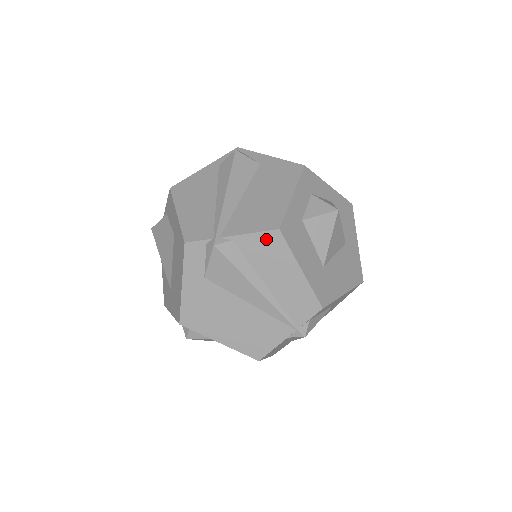
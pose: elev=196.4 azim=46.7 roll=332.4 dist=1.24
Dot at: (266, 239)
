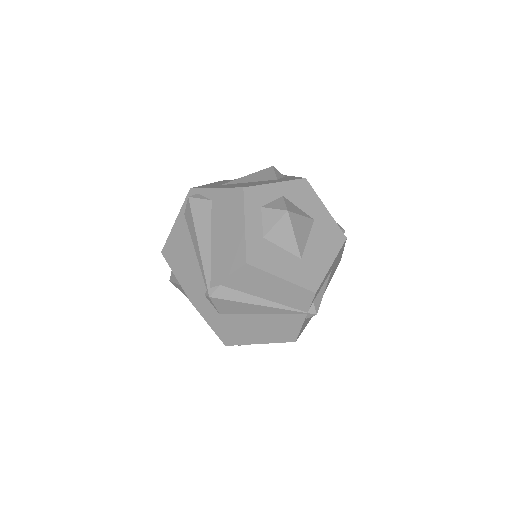
Dot at: (242, 273)
